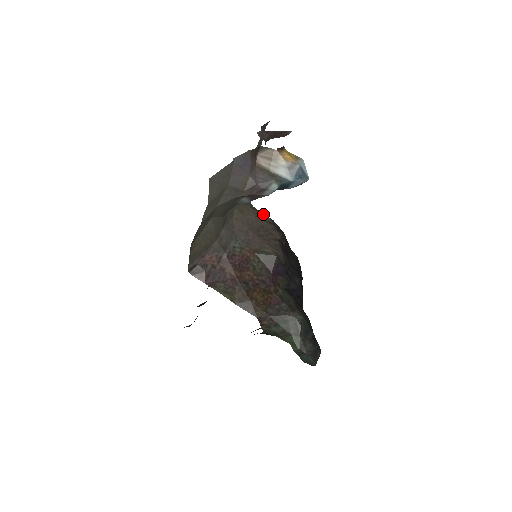
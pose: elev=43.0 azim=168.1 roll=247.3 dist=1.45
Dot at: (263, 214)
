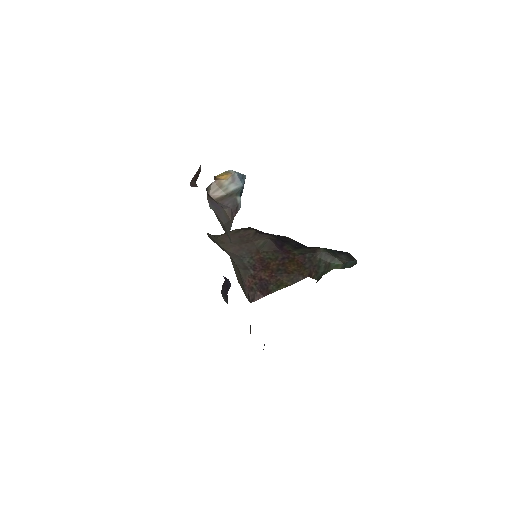
Dot at: occluded
